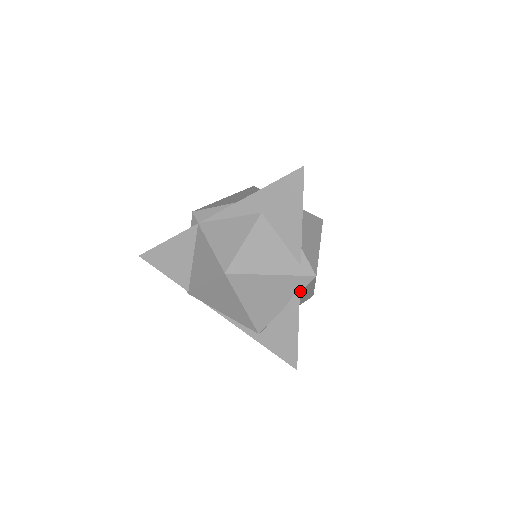
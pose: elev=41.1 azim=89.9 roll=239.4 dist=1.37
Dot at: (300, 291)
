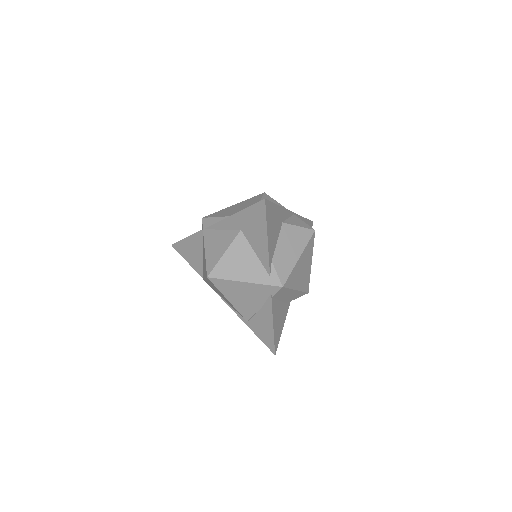
Dot at: (272, 296)
